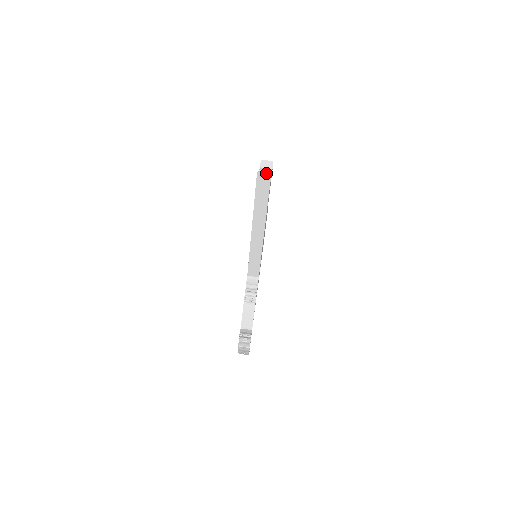
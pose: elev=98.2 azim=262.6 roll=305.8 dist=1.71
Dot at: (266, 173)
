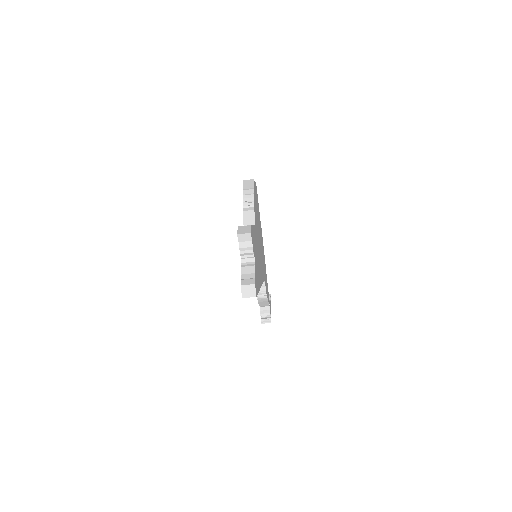
Dot at: (250, 287)
